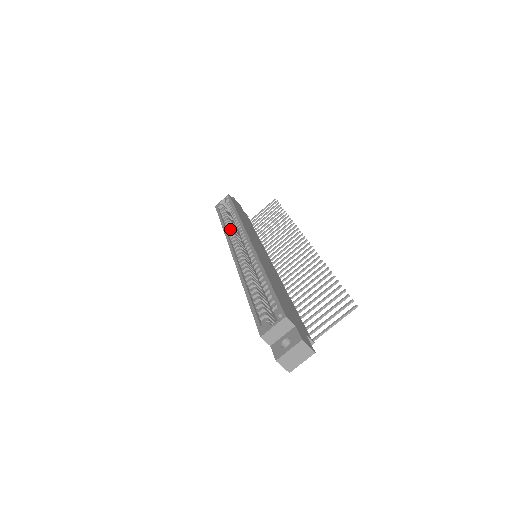
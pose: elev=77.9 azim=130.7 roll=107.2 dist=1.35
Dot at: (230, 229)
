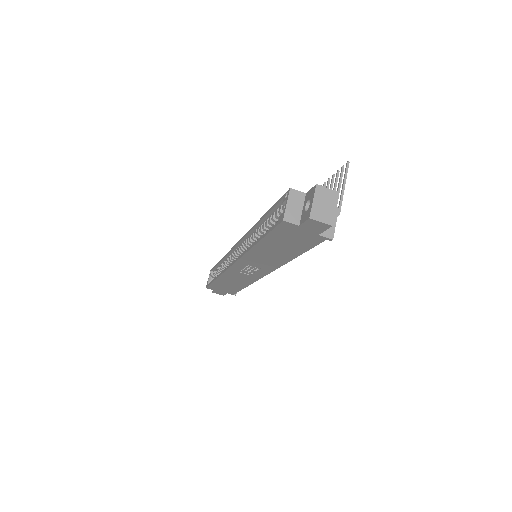
Dot at: occluded
